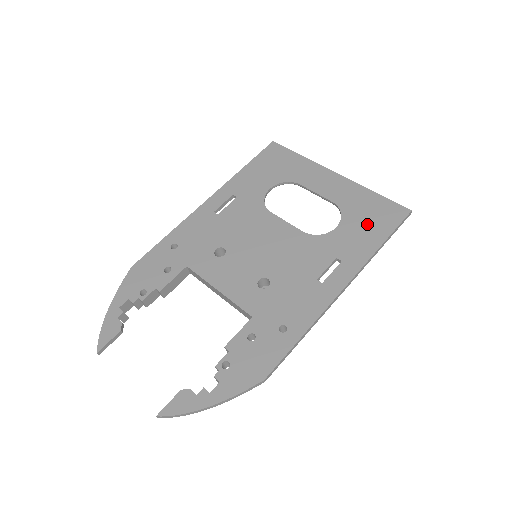
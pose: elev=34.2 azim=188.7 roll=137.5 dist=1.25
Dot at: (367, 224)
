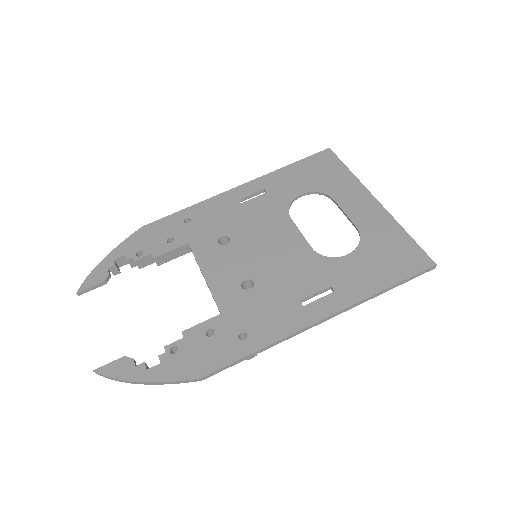
Dot at: (381, 262)
